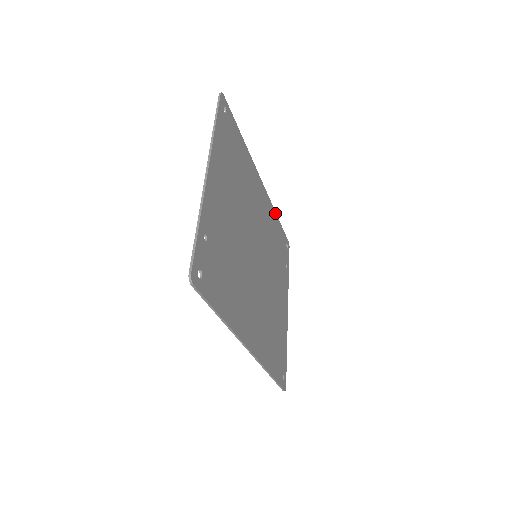
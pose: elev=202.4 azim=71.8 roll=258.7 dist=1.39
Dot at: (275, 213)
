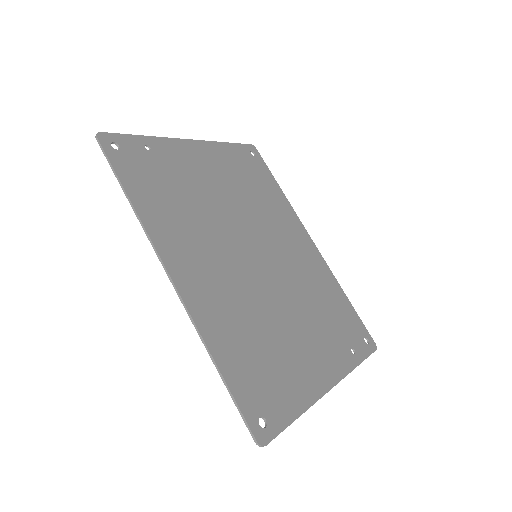
Dot at: (340, 287)
